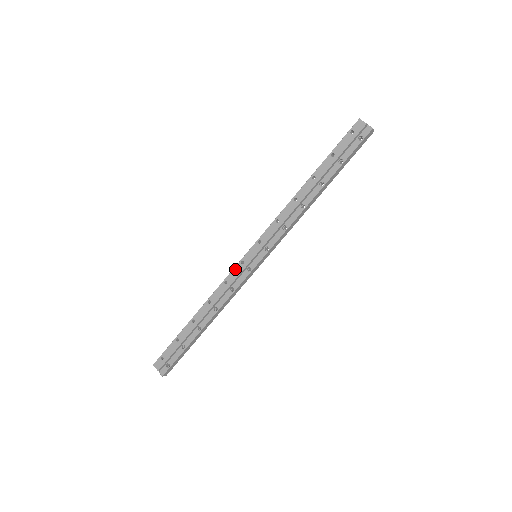
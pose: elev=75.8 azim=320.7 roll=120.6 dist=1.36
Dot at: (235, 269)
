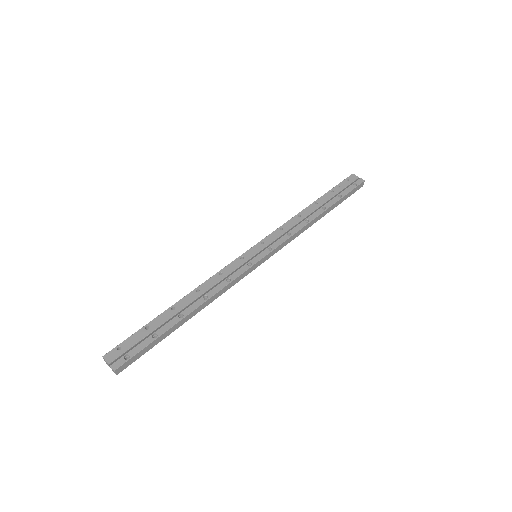
Dot at: (233, 263)
